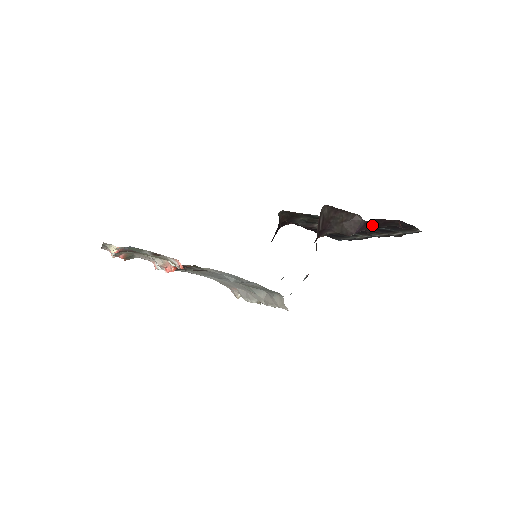
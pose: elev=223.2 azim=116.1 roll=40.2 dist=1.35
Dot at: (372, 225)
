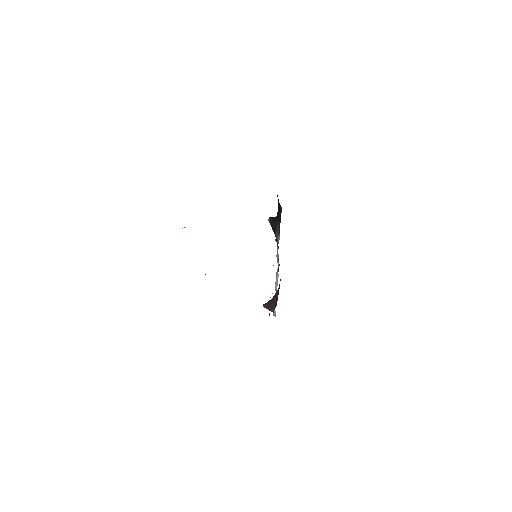
Dot at: occluded
